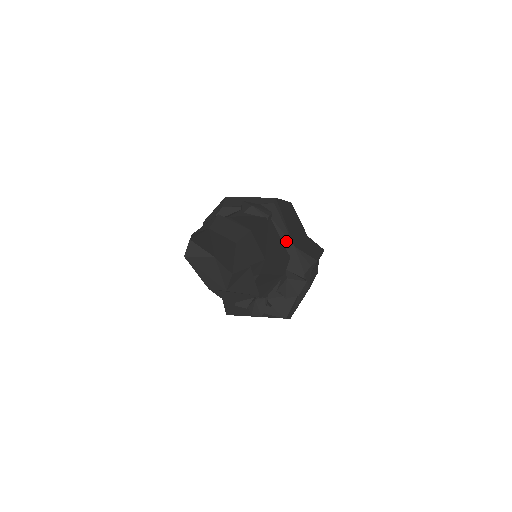
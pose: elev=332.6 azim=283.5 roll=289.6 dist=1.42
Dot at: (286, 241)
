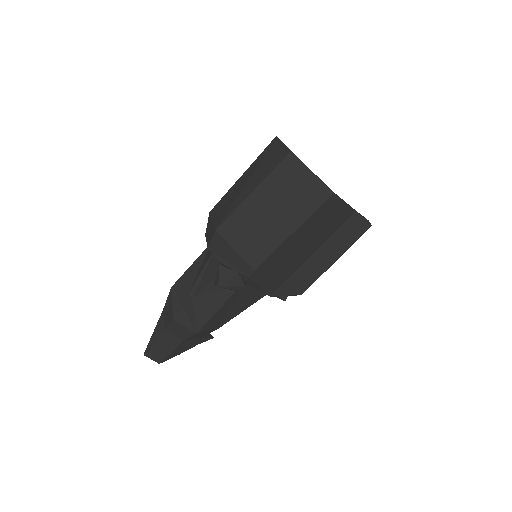
Dot at: occluded
